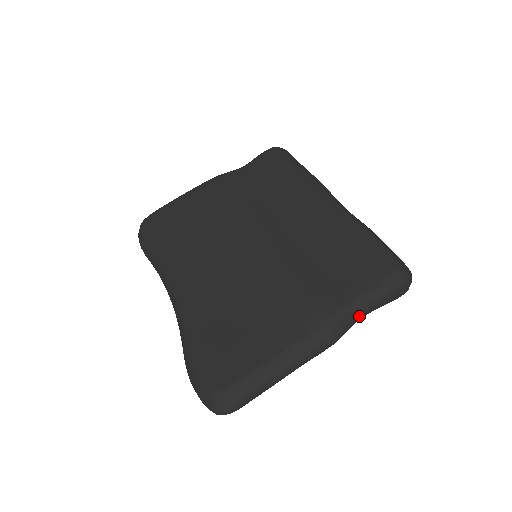
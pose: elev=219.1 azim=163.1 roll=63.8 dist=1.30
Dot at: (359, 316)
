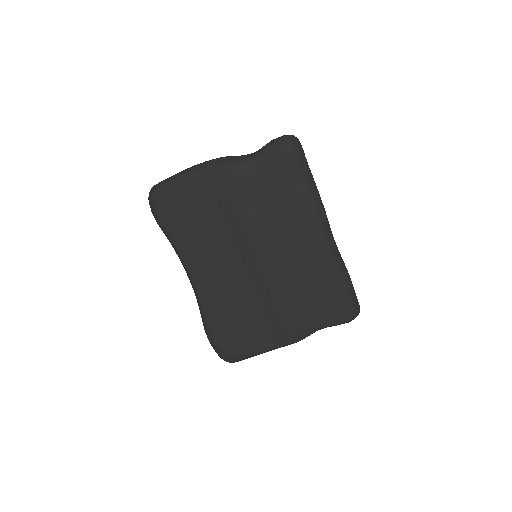
Dot at: occluded
